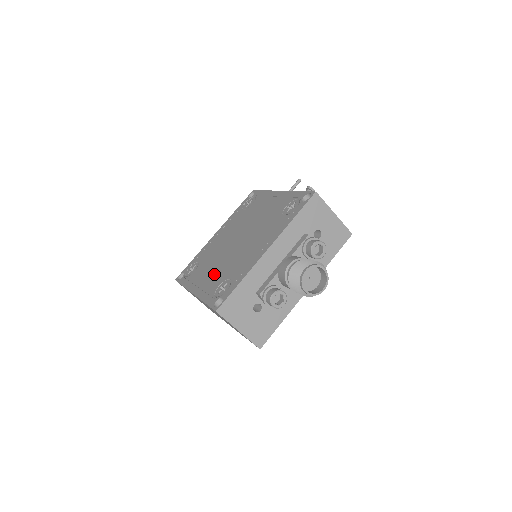
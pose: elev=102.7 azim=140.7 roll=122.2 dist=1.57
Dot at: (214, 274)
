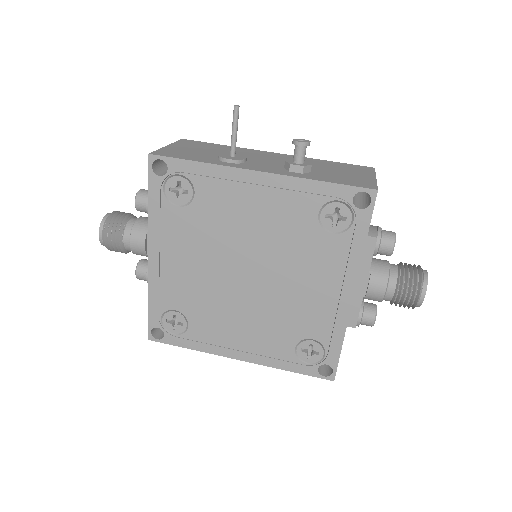
Dot at: (258, 332)
